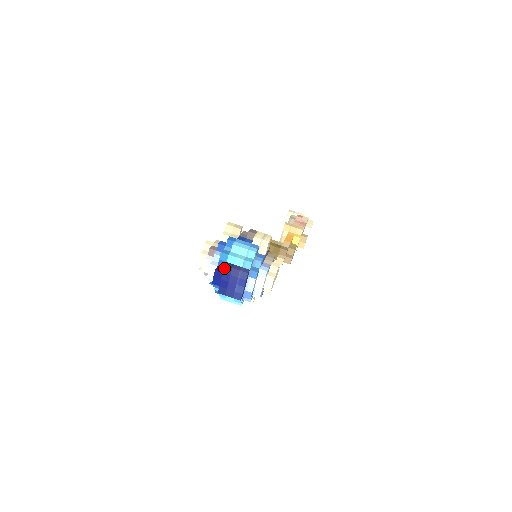
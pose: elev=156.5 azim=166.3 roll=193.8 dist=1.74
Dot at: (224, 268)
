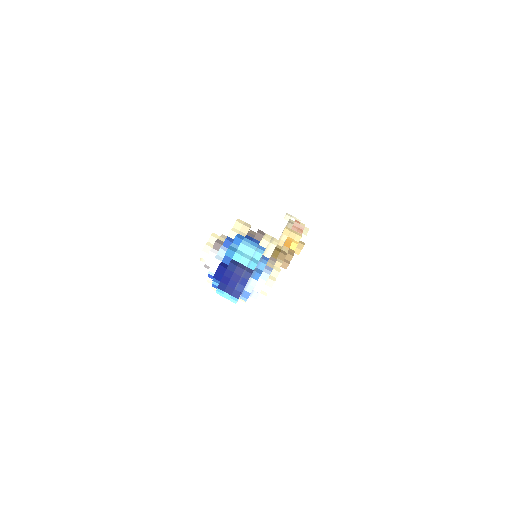
Dot at: (229, 265)
